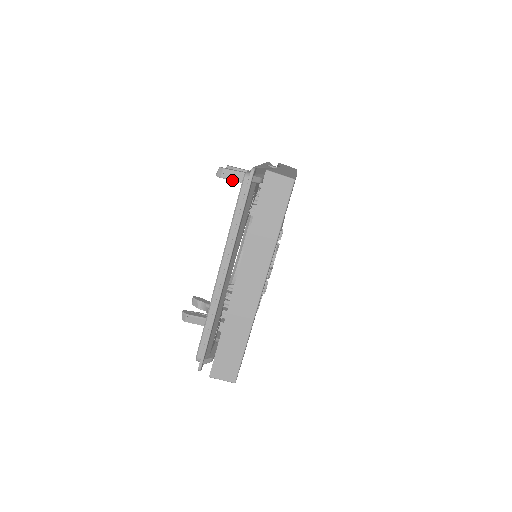
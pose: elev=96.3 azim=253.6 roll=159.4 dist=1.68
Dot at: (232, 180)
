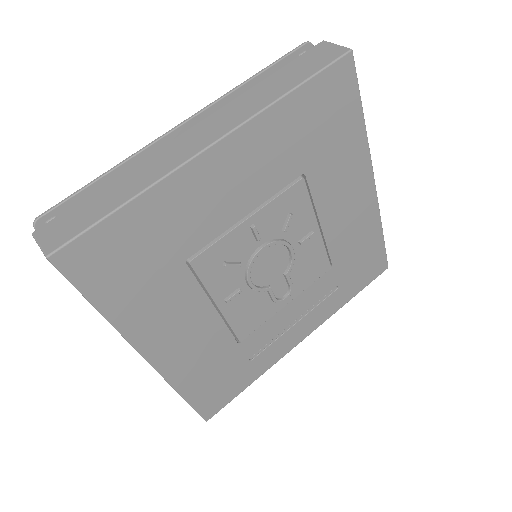
Dot at: occluded
